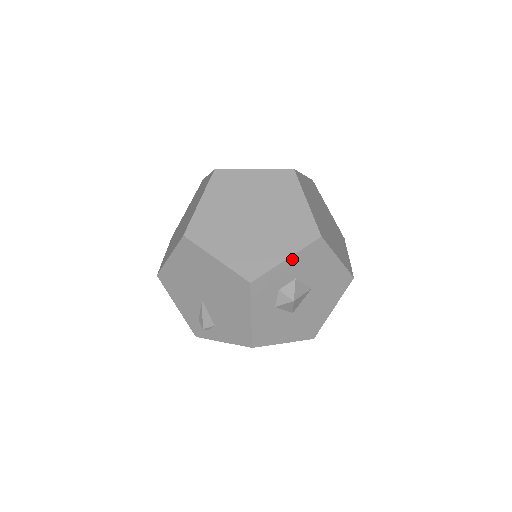
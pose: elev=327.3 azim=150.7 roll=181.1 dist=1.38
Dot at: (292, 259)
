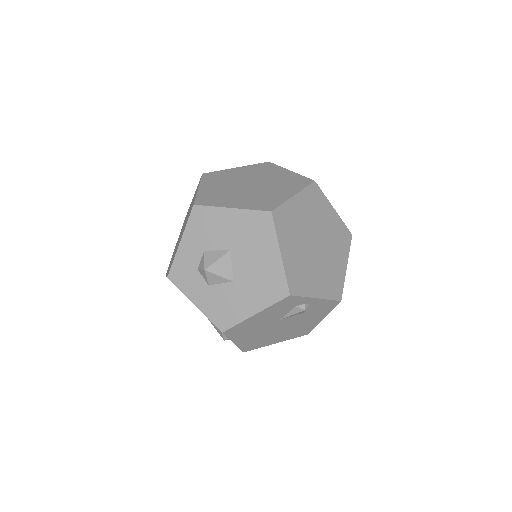
Dot at: (185, 239)
